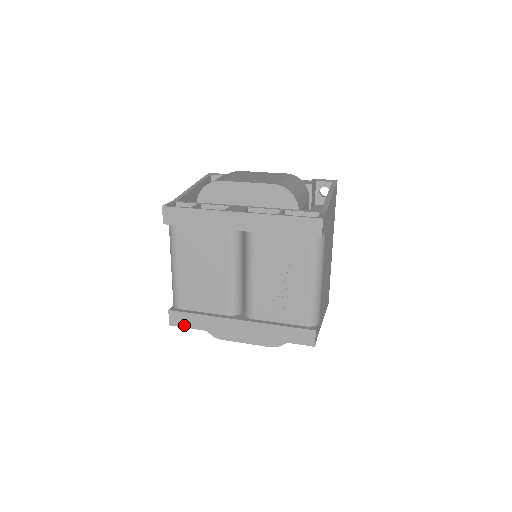
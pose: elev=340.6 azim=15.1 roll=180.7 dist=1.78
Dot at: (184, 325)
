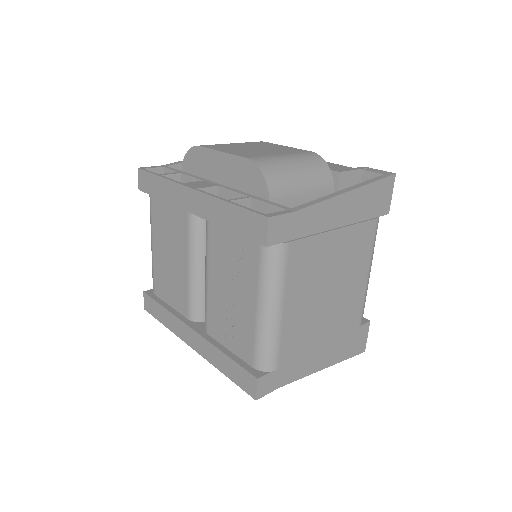
Dot at: (153, 314)
